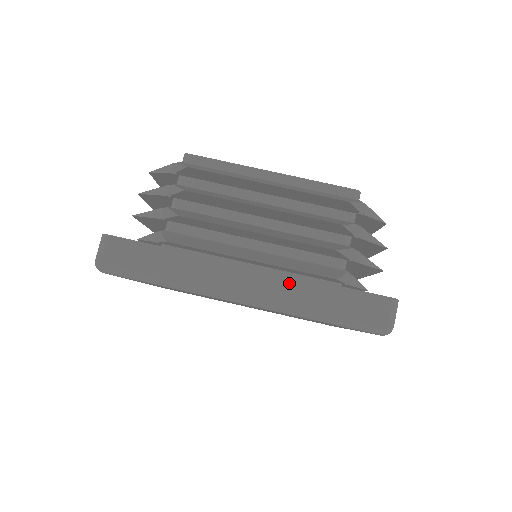
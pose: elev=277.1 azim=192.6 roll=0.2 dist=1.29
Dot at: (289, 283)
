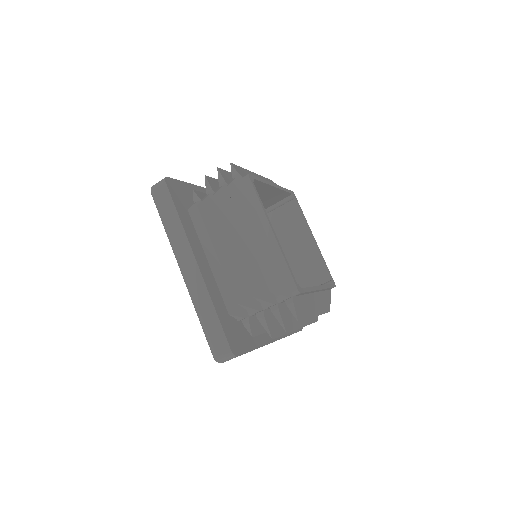
Dot at: (203, 290)
